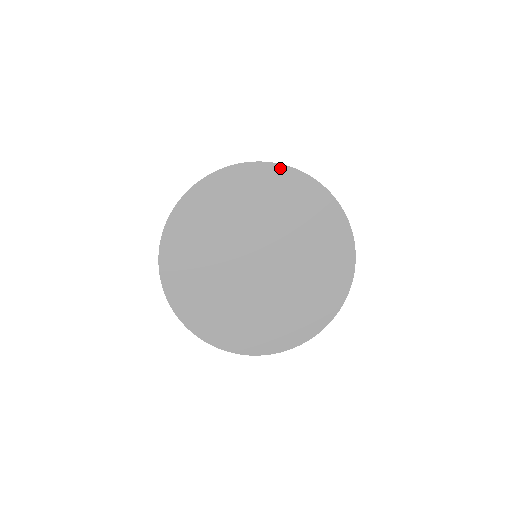
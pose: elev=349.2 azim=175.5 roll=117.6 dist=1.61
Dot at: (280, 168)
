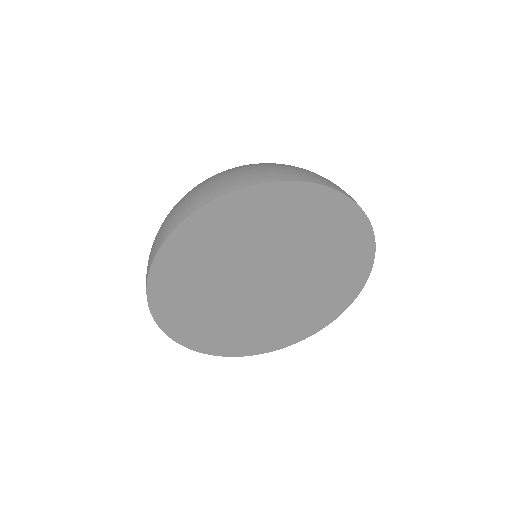
Dot at: (341, 198)
